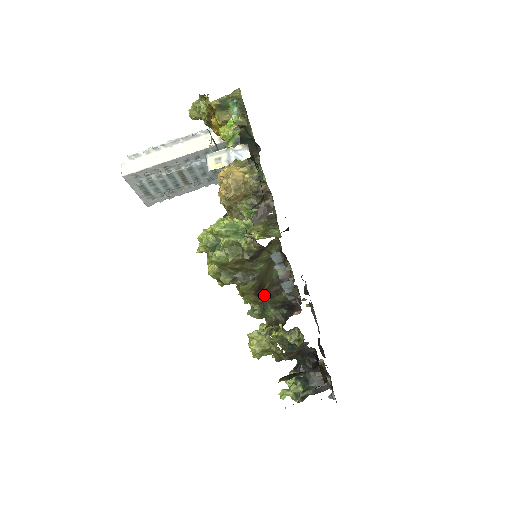
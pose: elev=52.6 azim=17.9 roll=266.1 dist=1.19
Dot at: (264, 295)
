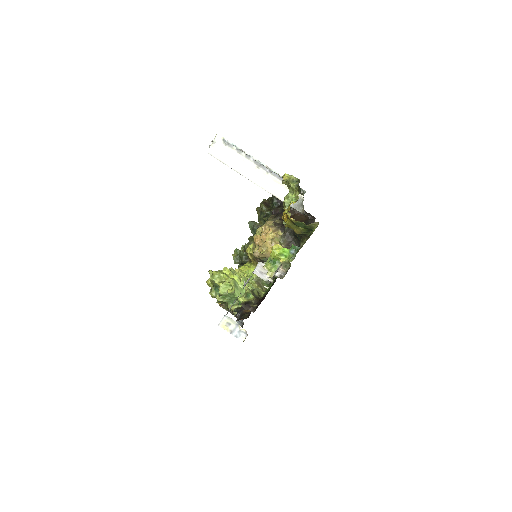
Dot at: occluded
